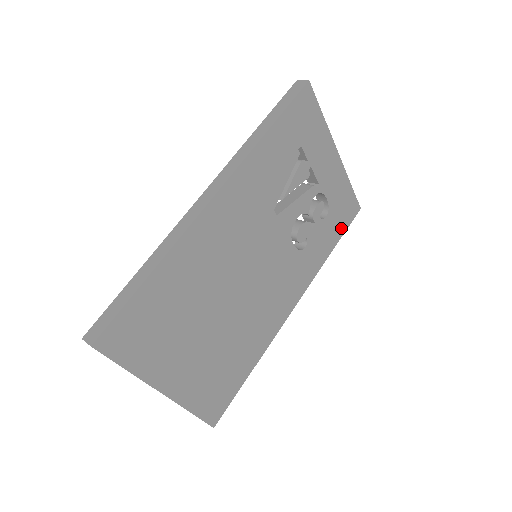
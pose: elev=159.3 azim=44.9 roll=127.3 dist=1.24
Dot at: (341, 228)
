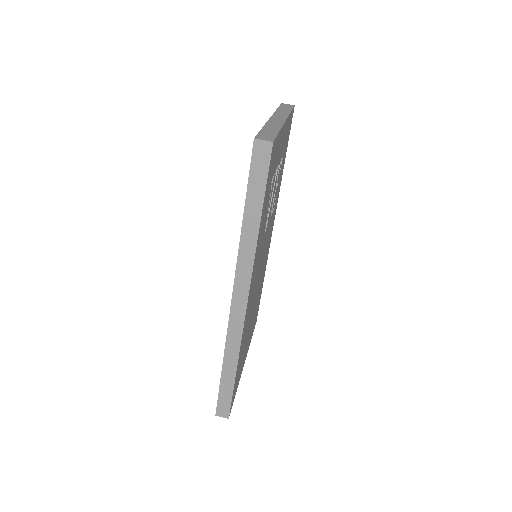
Dot at: (287, 144)
